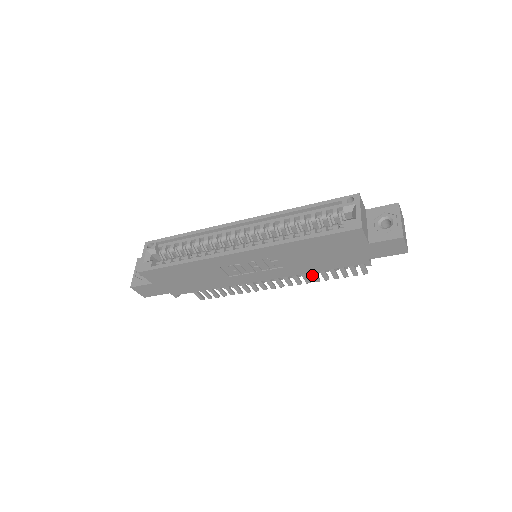
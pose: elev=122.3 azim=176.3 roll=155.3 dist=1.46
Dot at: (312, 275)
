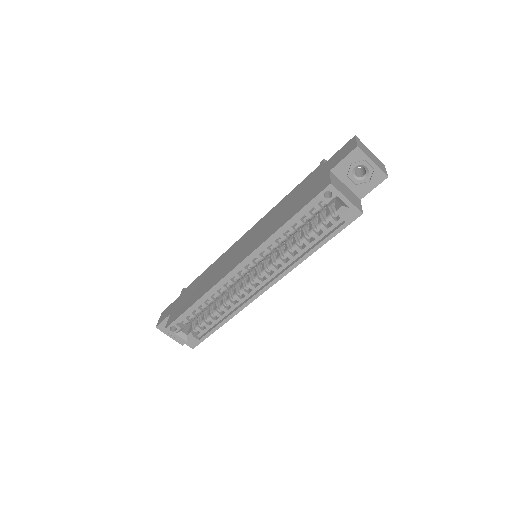
Dot at: occluded
